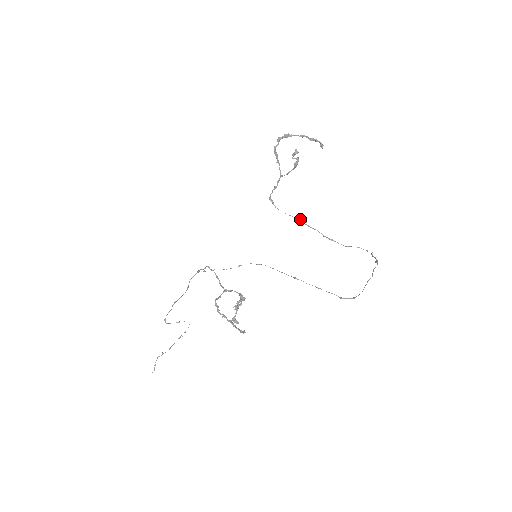
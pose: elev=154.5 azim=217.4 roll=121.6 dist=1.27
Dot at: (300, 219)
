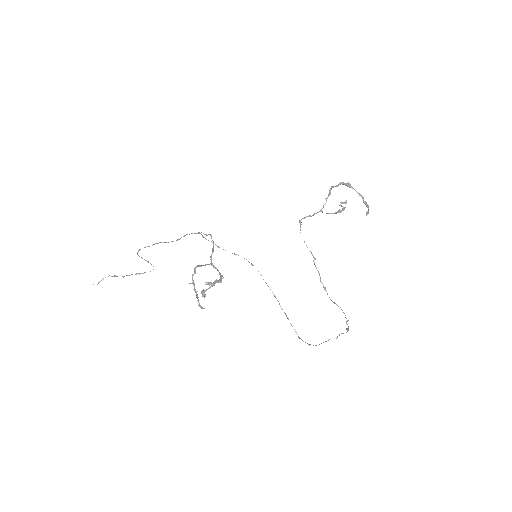
Dot at: (312, 254)
